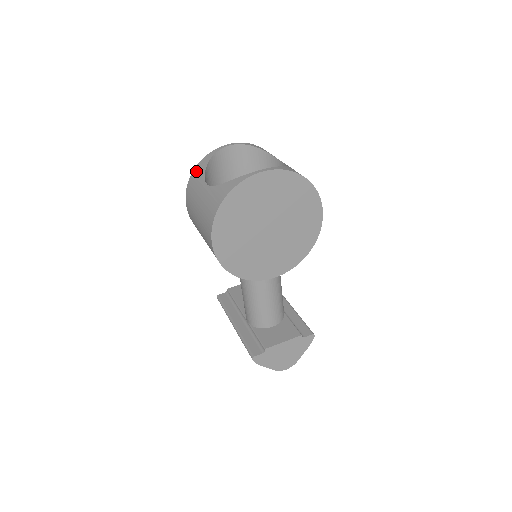
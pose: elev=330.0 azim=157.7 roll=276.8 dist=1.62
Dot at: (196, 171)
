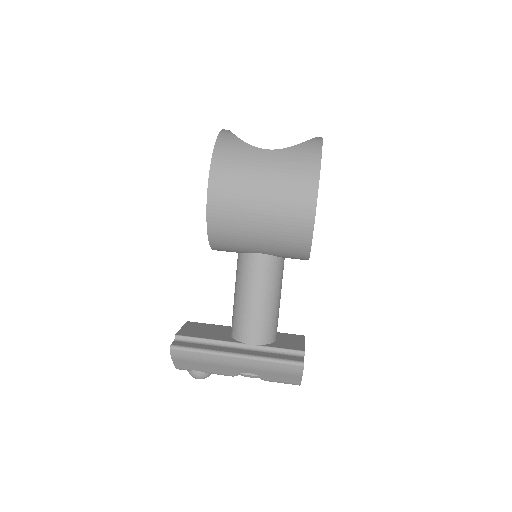
Dot at: (224, 145)
